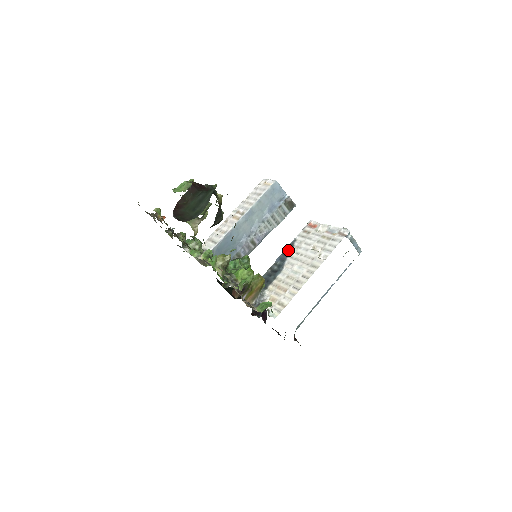
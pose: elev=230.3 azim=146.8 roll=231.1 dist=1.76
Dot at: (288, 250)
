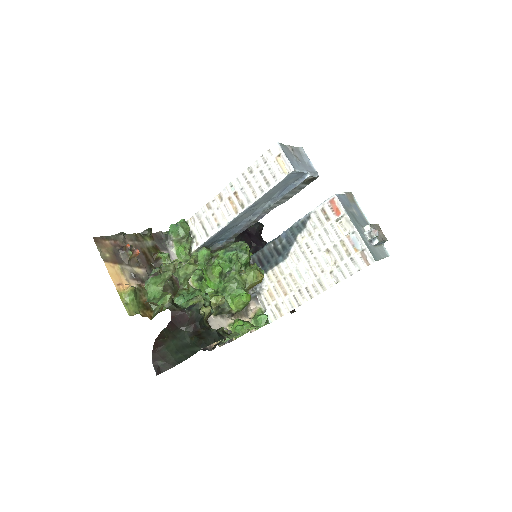
Dot at: (298, 229)
